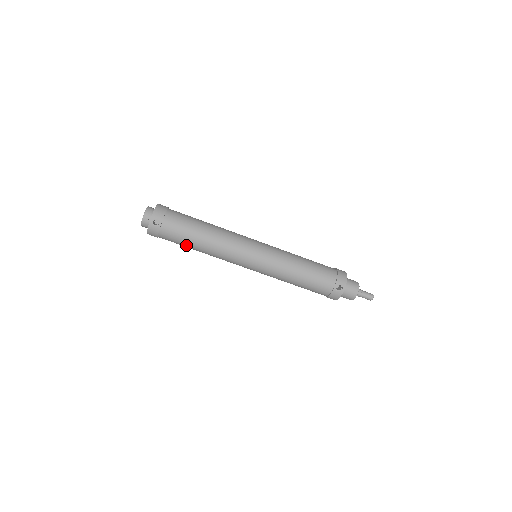
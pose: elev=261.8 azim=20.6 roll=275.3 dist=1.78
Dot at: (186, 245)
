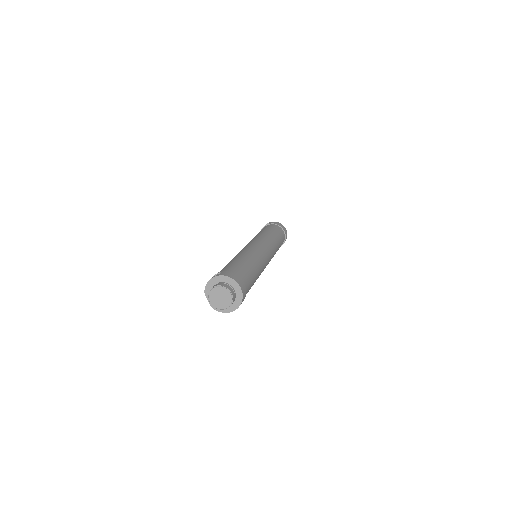
Dot at: occluded
